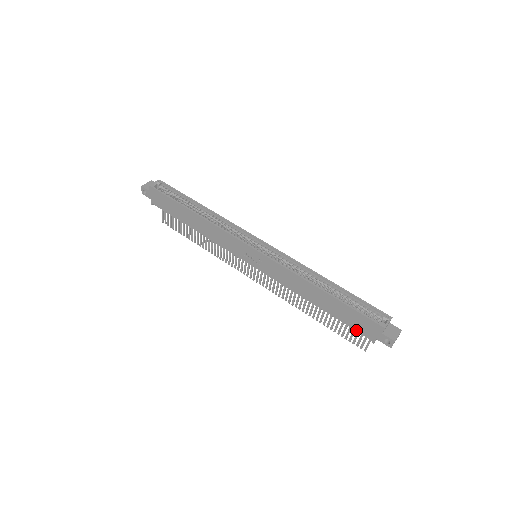
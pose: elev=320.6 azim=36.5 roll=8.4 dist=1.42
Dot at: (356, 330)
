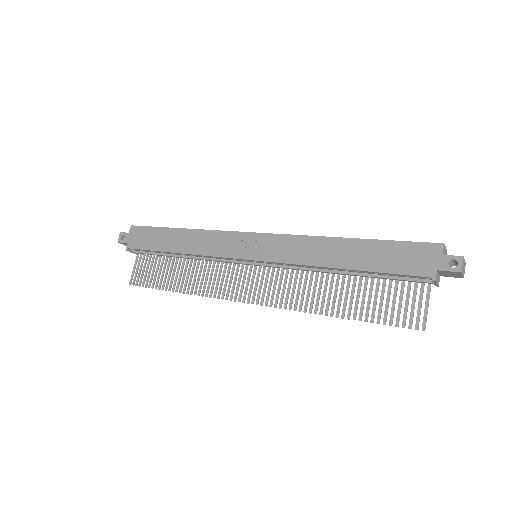
Dot at: (405, 273)
